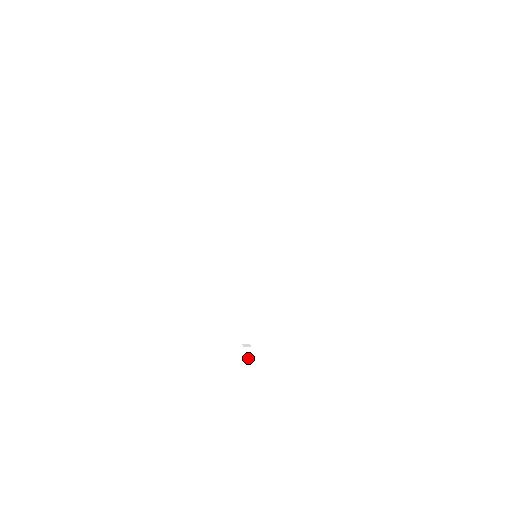
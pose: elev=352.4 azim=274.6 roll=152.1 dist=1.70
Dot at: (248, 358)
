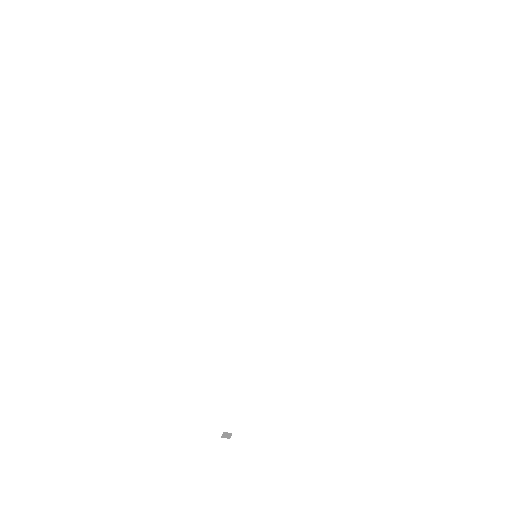
Dot at: (230, 424)
